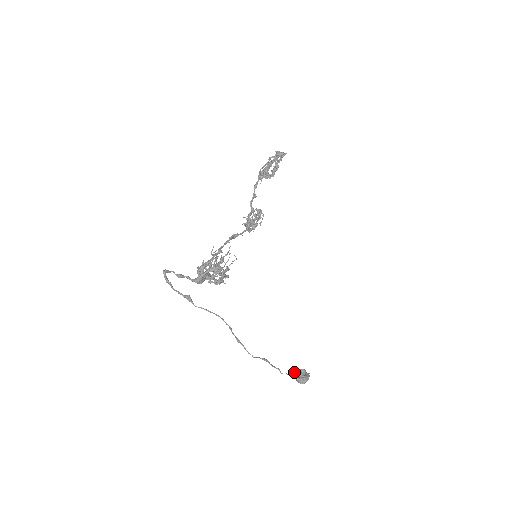
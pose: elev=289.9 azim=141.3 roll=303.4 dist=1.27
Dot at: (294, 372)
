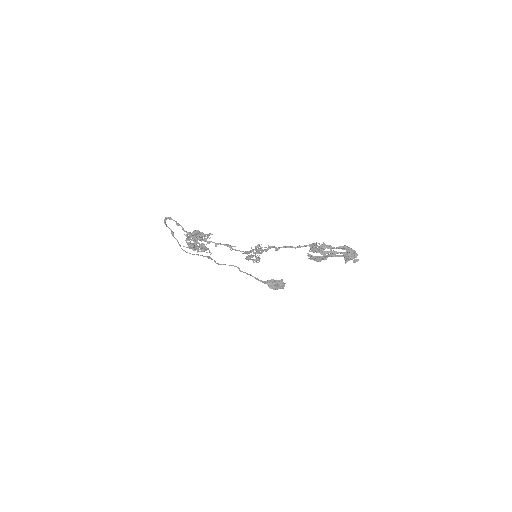
Dot at: (265, 281)
